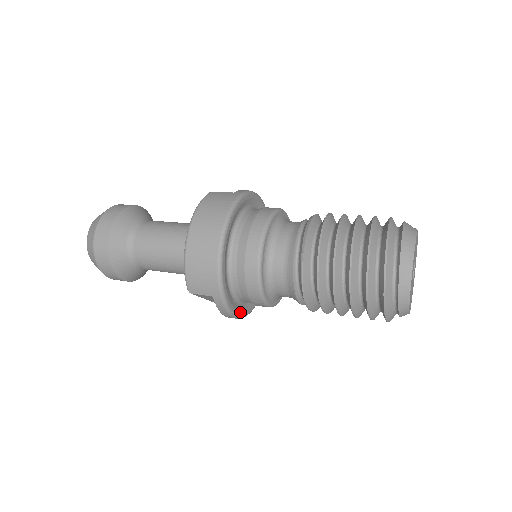
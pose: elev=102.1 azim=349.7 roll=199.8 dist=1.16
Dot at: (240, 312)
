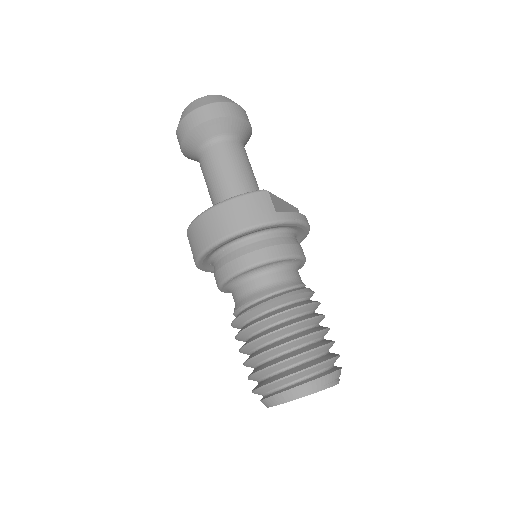
Dot at: (213, 271)
